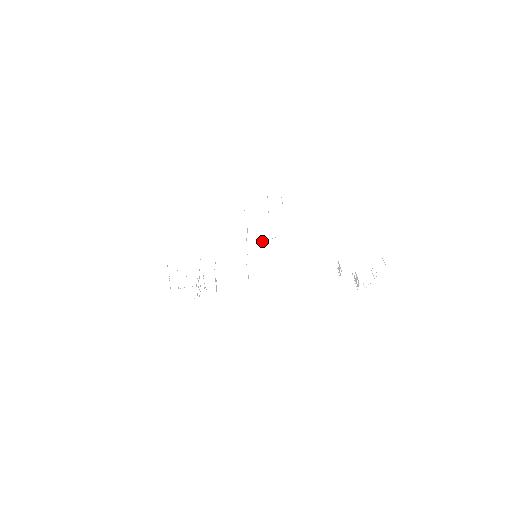
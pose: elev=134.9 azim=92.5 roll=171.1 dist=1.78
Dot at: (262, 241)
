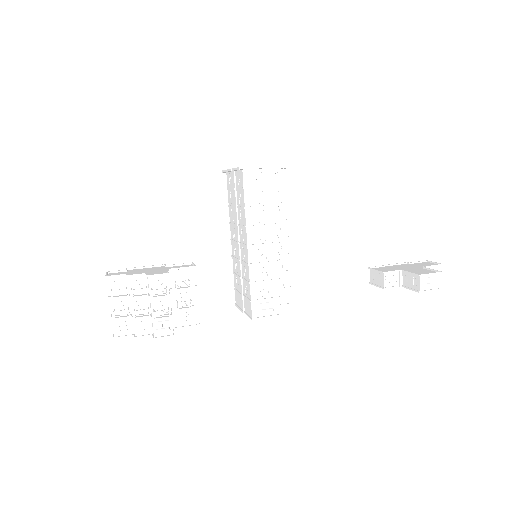
Dot at: (268, 215)
